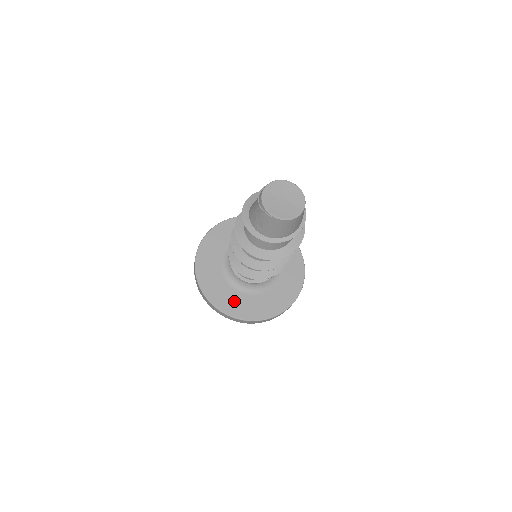
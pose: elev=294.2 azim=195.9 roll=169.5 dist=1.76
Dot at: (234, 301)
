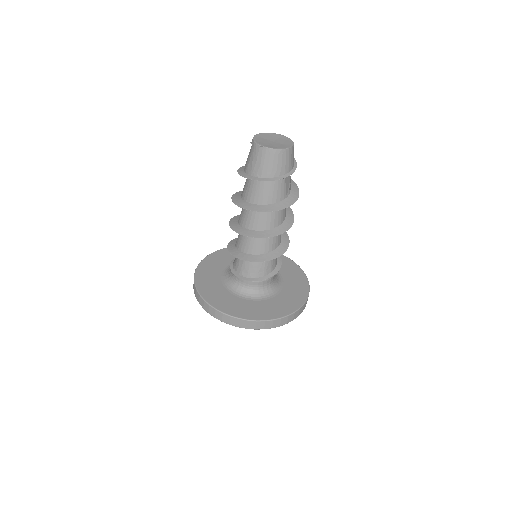
Dot at: (227, 300)
